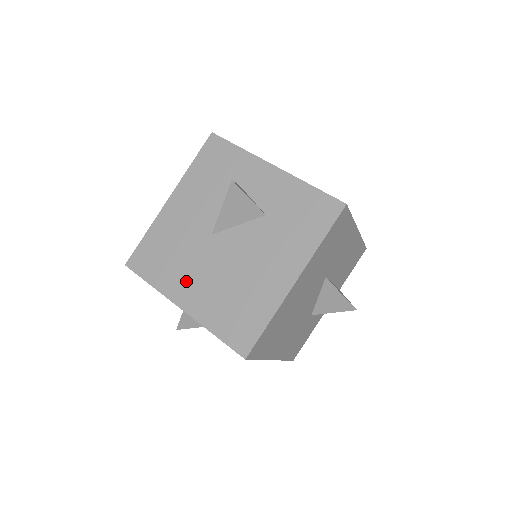
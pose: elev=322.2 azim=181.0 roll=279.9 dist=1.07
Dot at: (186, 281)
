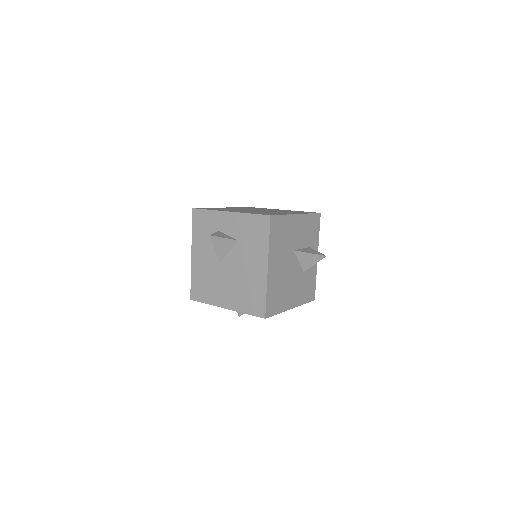
Dot at: (221, 293)
